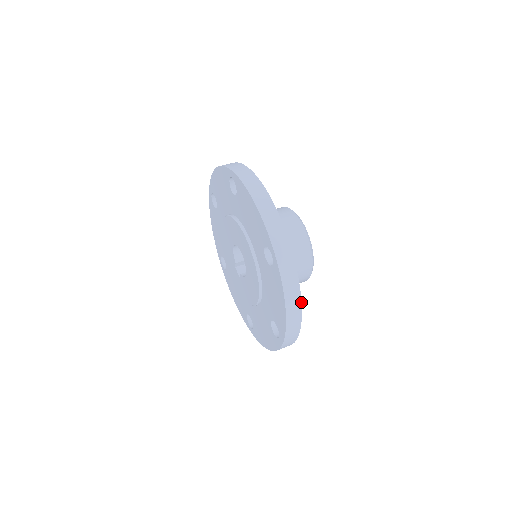
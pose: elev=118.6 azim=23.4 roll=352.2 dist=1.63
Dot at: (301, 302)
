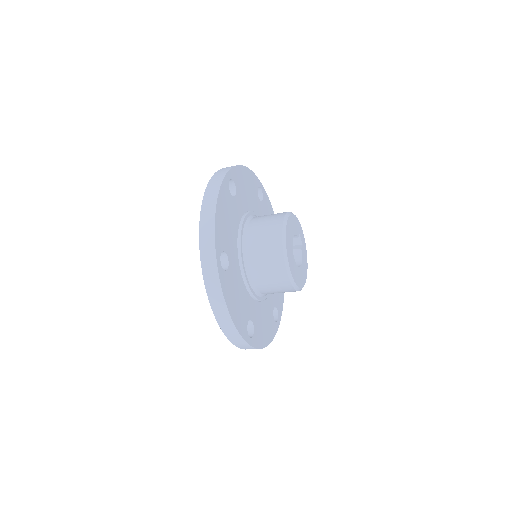
Dot at: (266, 346)
